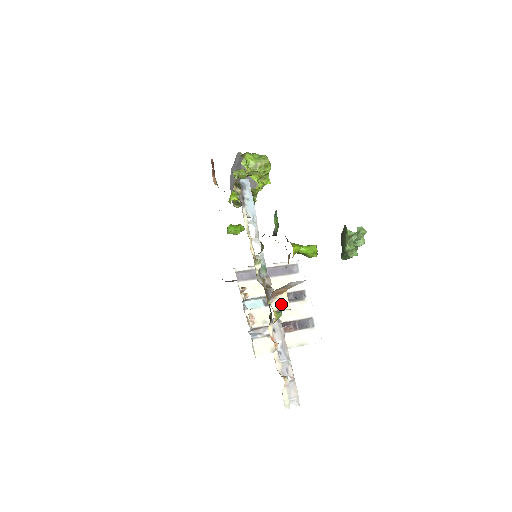
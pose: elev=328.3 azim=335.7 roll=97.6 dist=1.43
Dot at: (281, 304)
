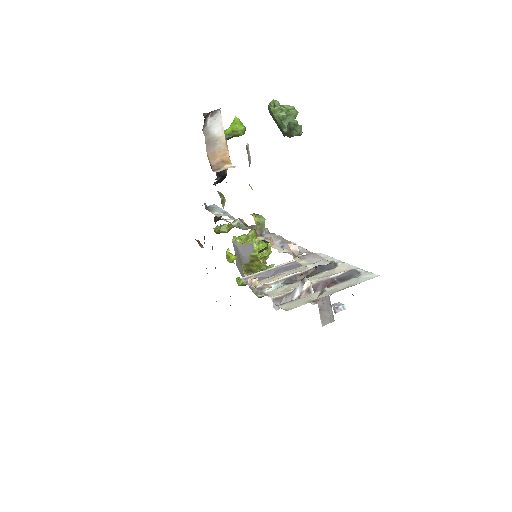
Dot at: (226, 168)
